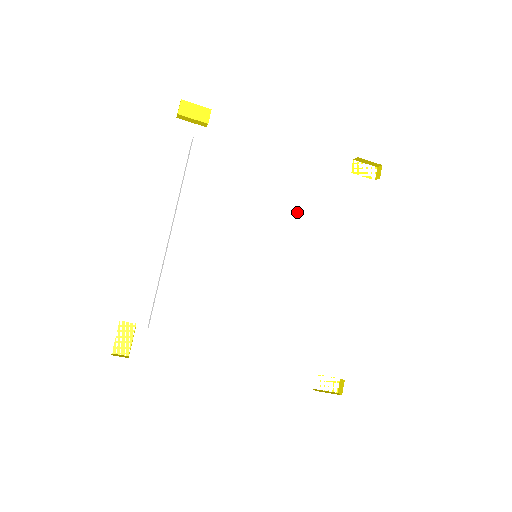
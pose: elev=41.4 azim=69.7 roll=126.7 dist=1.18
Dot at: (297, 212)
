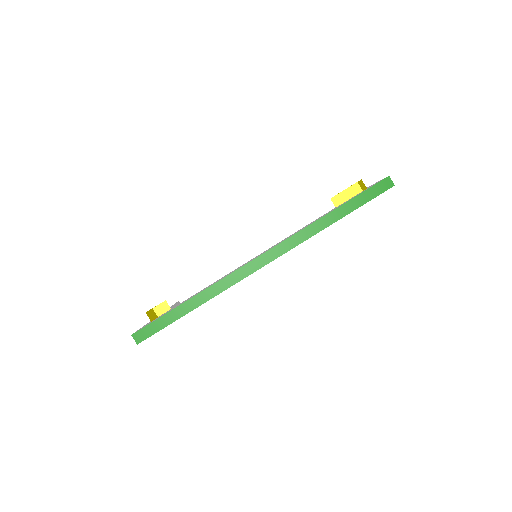
Dot at: occluded
